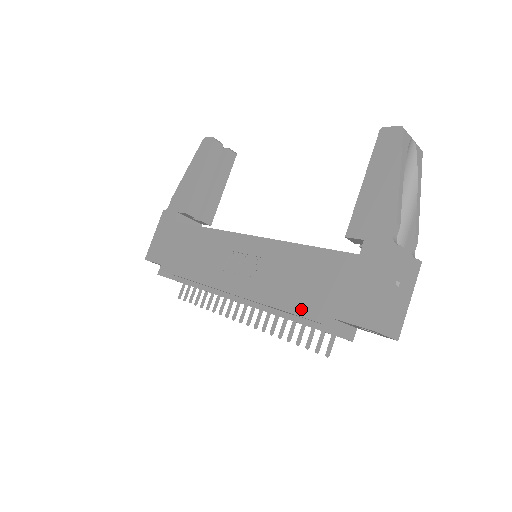
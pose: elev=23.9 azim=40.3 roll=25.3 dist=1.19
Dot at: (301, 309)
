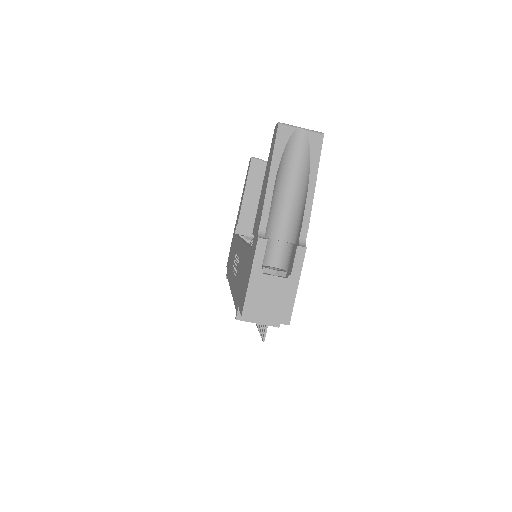
Dot at: (236, 300)
